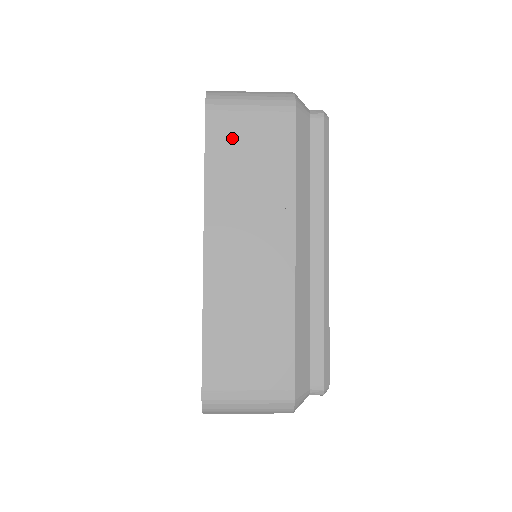
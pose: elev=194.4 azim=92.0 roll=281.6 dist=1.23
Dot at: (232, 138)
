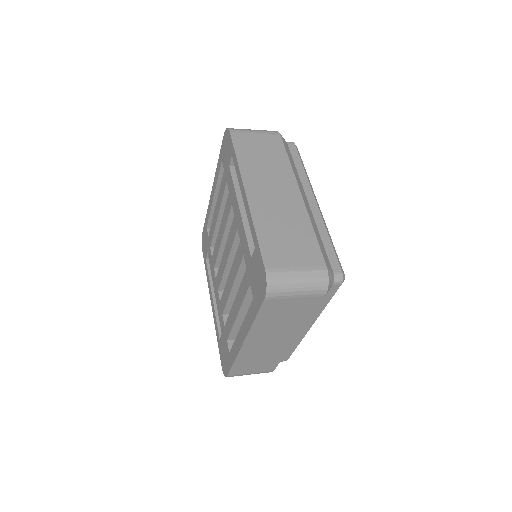
Dot at: (277, 309)
